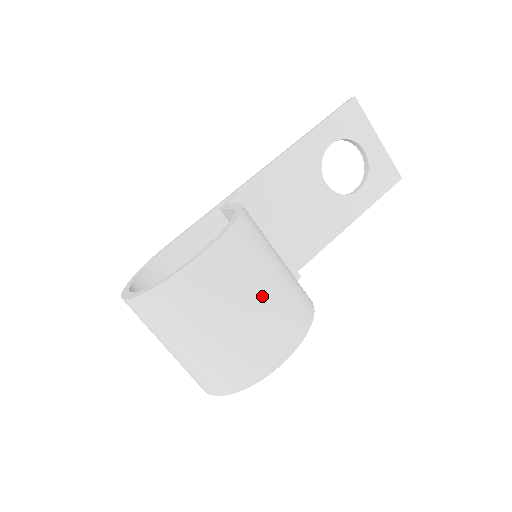
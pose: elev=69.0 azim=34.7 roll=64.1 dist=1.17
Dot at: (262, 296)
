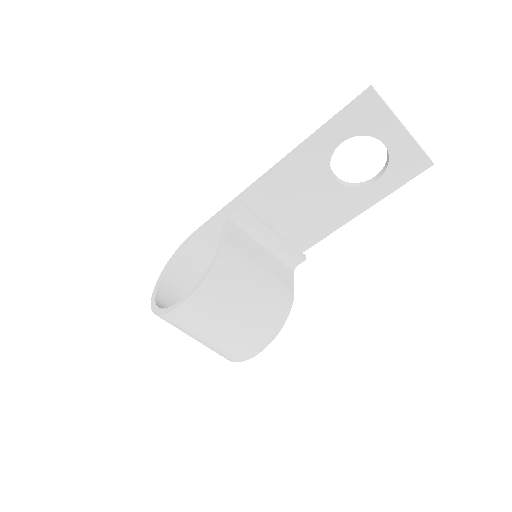
Dot at: (230, 325)
